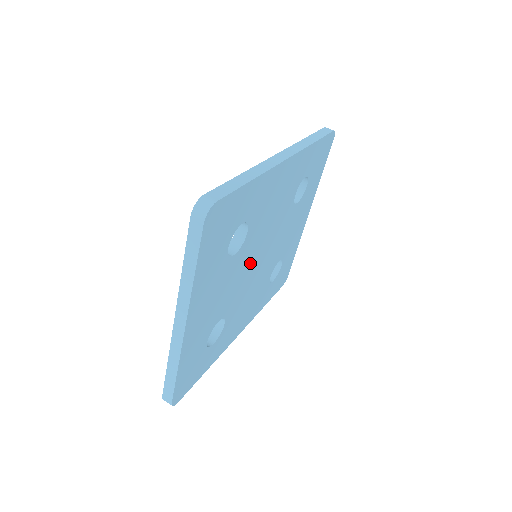
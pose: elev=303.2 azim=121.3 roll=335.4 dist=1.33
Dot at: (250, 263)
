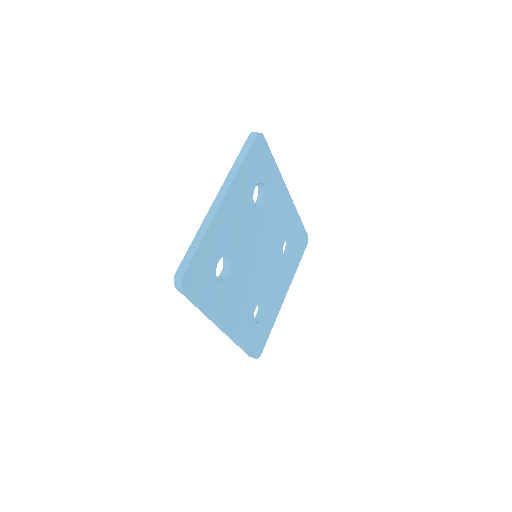
Dot at: (255, 243)
